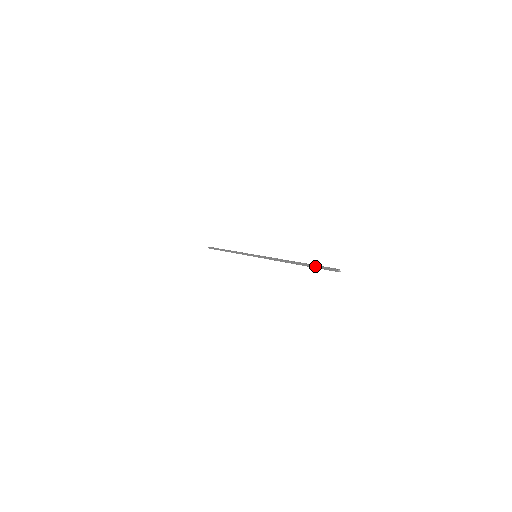
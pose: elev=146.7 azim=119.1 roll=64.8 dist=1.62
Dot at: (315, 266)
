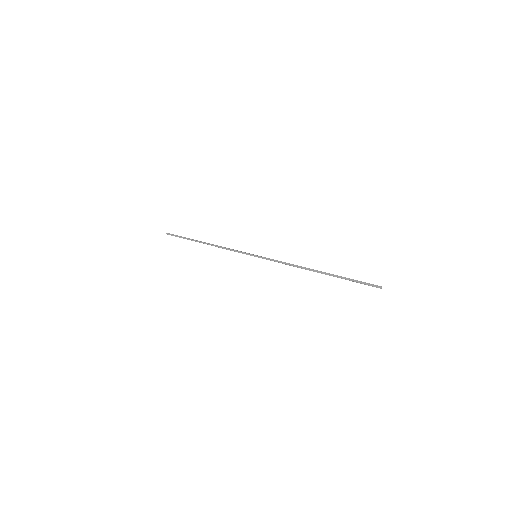
Dot at: (350, 279)
